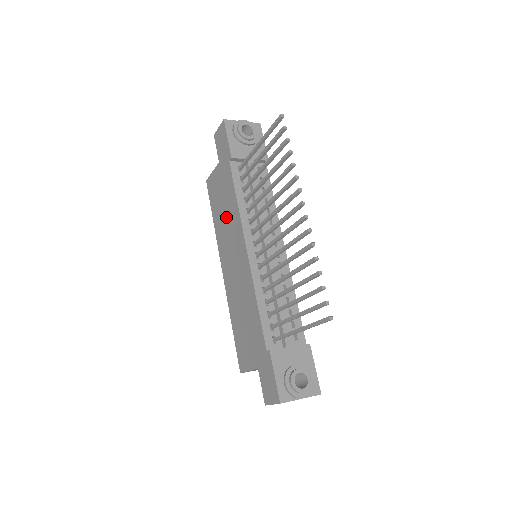
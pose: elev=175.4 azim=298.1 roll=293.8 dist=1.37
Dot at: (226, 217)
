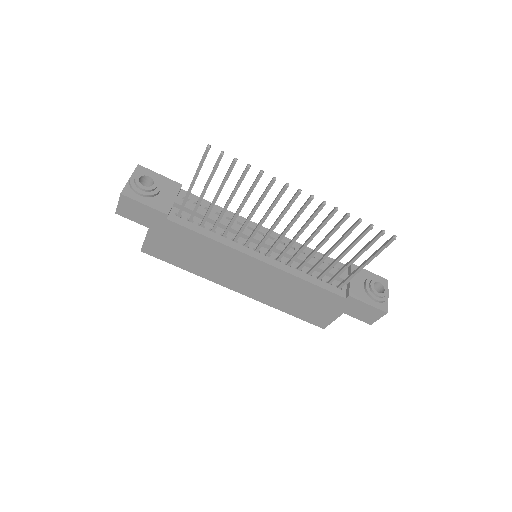
Dot at: (205, 257)
